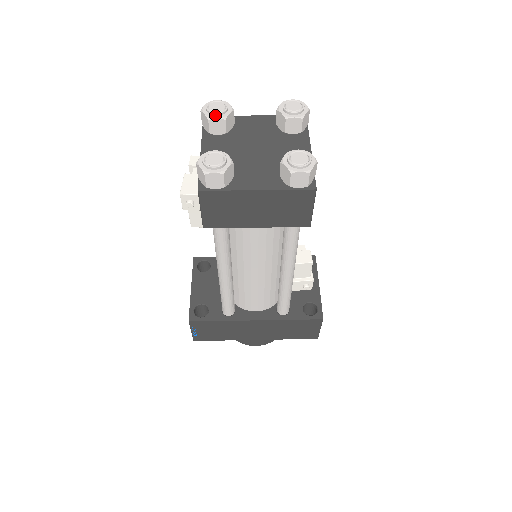
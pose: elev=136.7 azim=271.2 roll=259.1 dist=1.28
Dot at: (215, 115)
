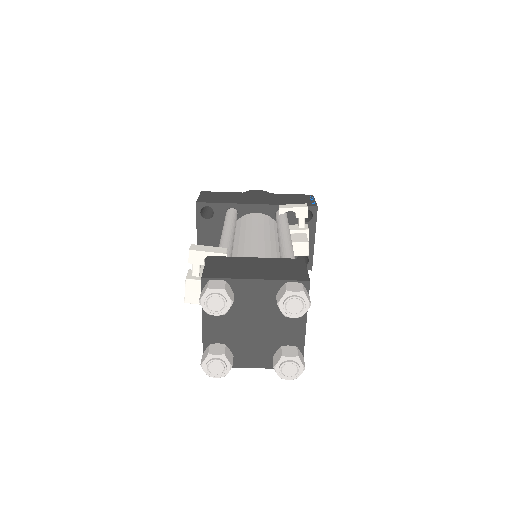
Dot at: (214, 312)
